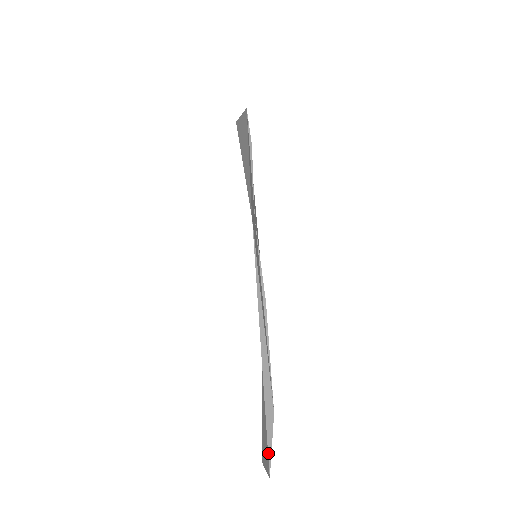
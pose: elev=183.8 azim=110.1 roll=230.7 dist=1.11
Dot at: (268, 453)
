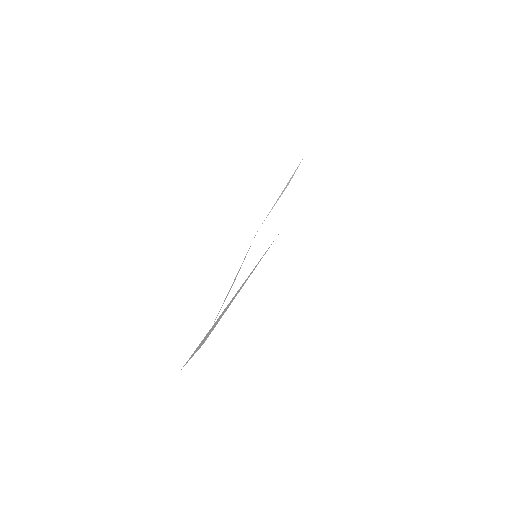
Dot at: (188, 360)
